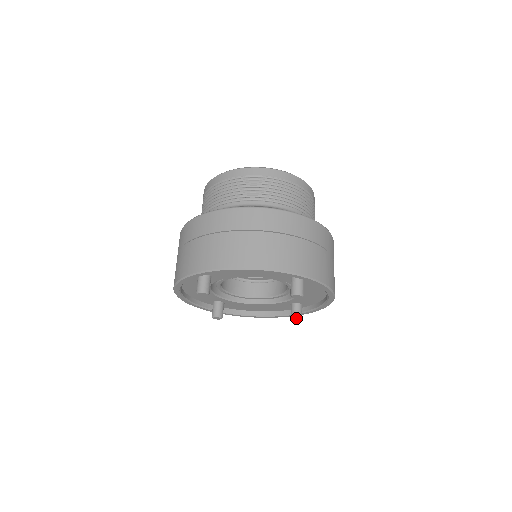
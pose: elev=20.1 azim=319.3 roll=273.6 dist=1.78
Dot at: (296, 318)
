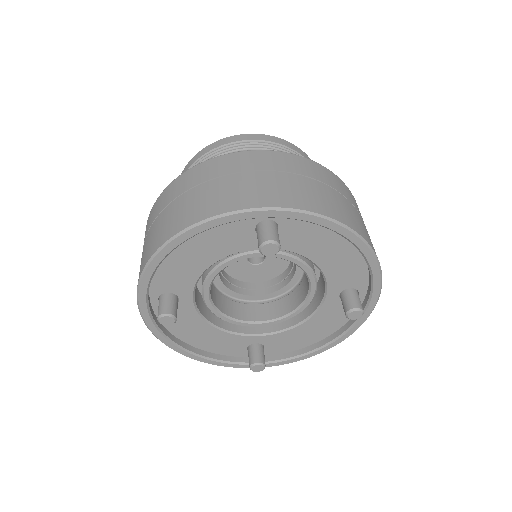
Dot at: (263, 363)
